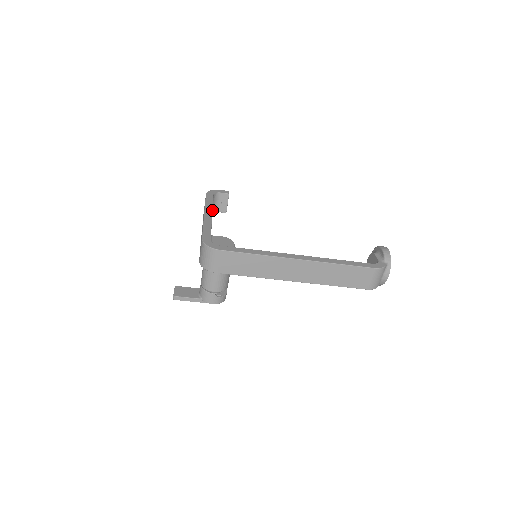
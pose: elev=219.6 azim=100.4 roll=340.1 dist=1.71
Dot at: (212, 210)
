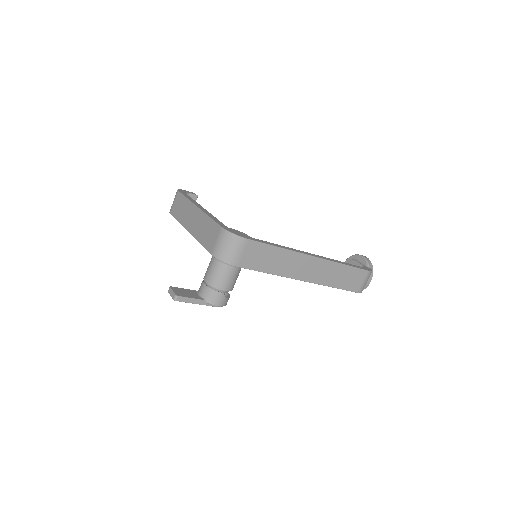
Dot at: (200, 205)
